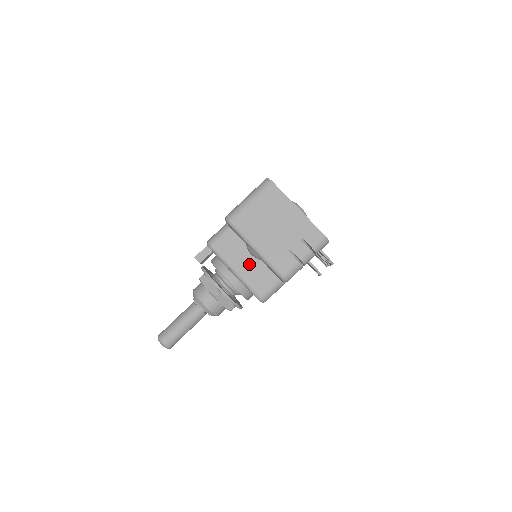
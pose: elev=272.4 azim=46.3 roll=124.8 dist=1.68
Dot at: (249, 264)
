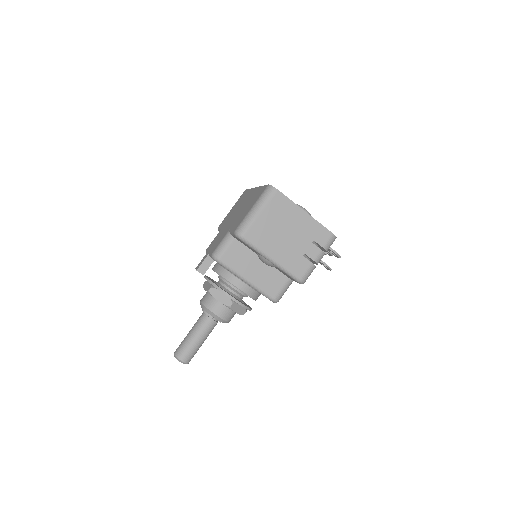
Dot at: (259, 270)
